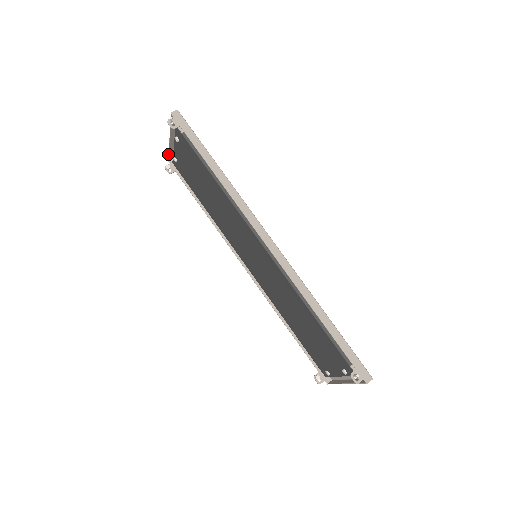
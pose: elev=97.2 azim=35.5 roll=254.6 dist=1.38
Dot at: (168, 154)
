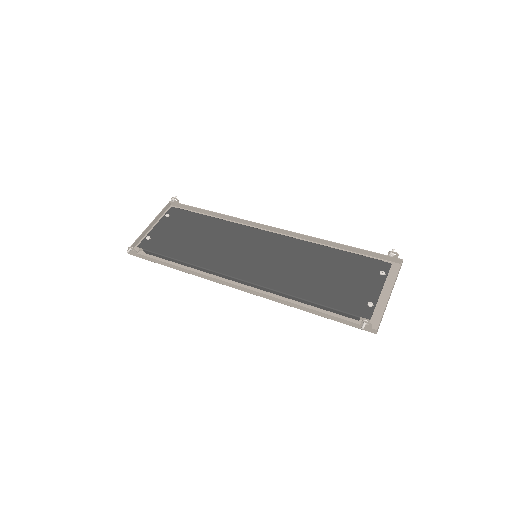
Dot at: (133, 243)
